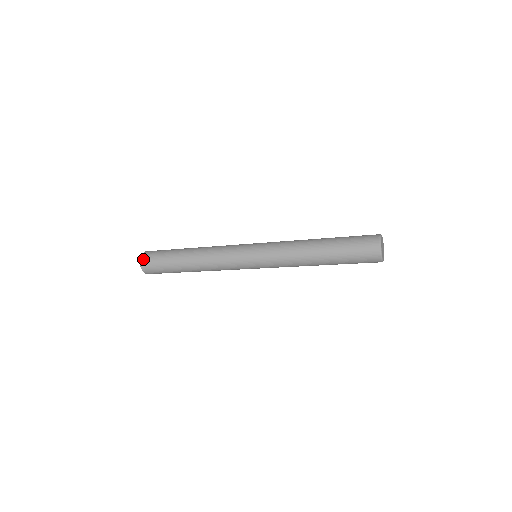
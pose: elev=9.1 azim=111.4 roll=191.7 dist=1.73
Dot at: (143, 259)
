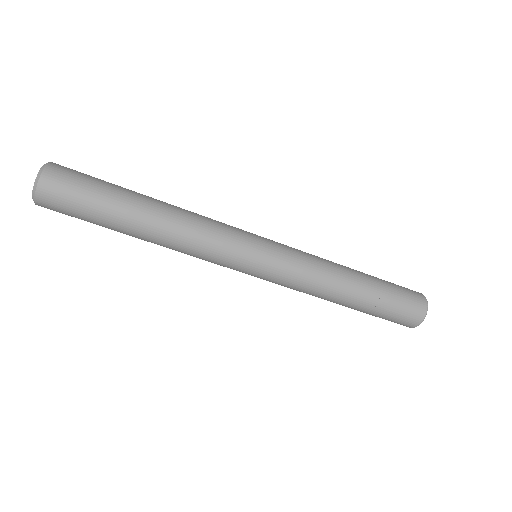
Dot at: occluded
